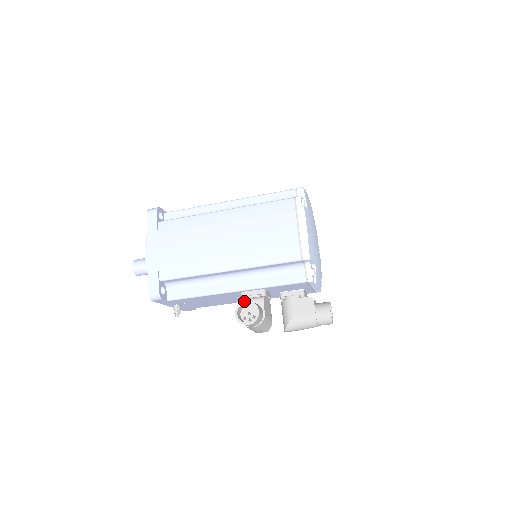
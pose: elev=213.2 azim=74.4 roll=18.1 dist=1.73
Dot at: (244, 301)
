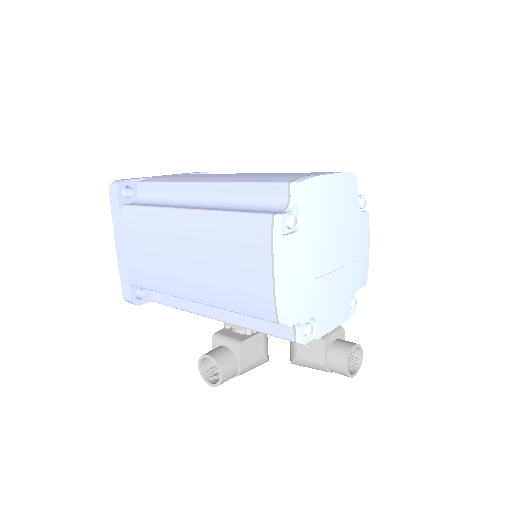
Dot at: (206, 355)
